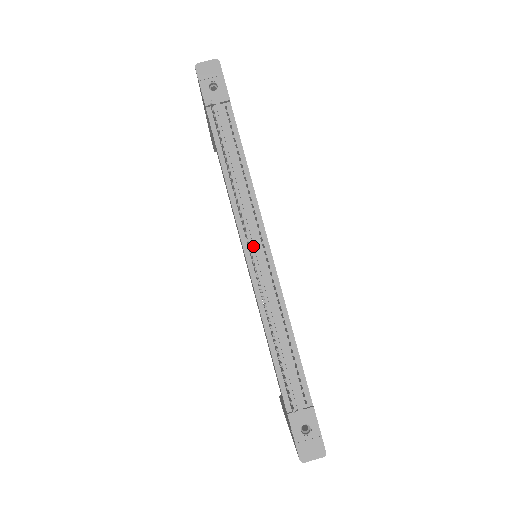
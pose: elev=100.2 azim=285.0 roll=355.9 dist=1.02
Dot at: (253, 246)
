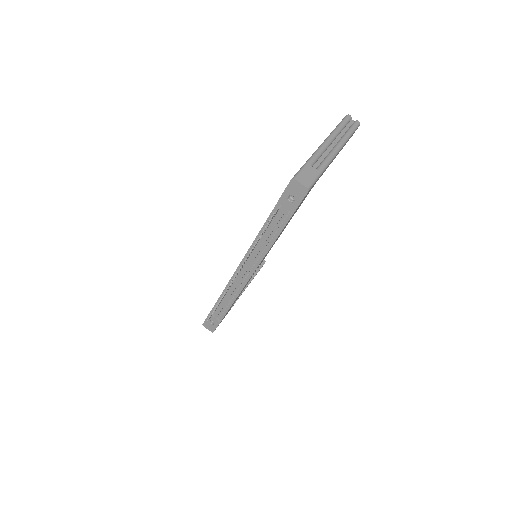
Dot at: (245, 268)
